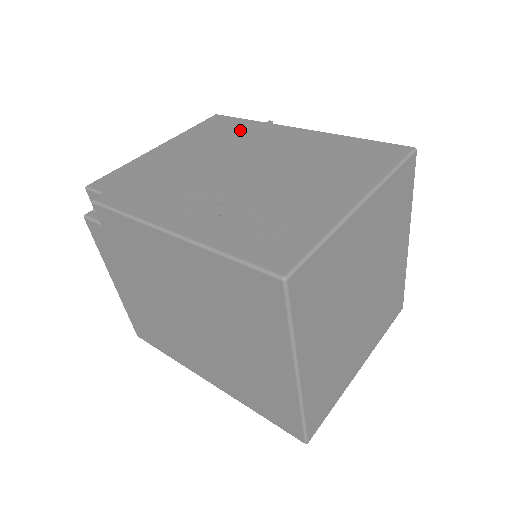
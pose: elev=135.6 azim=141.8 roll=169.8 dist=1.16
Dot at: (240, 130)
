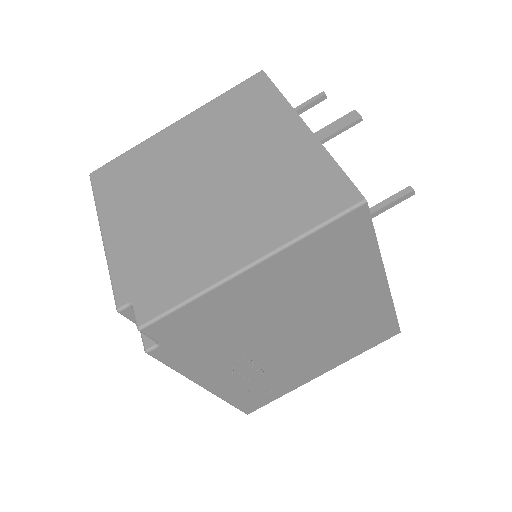
Dot at: (349, 265)
